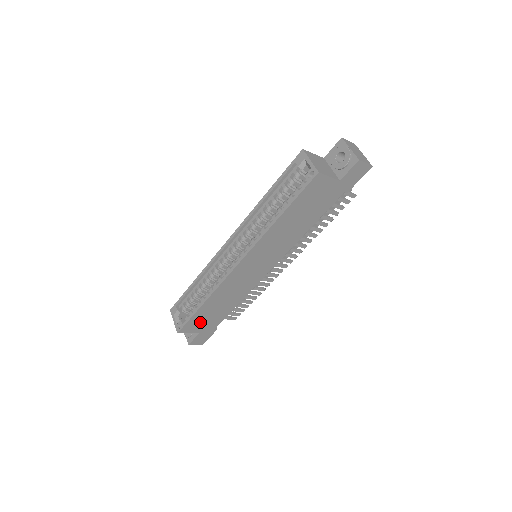
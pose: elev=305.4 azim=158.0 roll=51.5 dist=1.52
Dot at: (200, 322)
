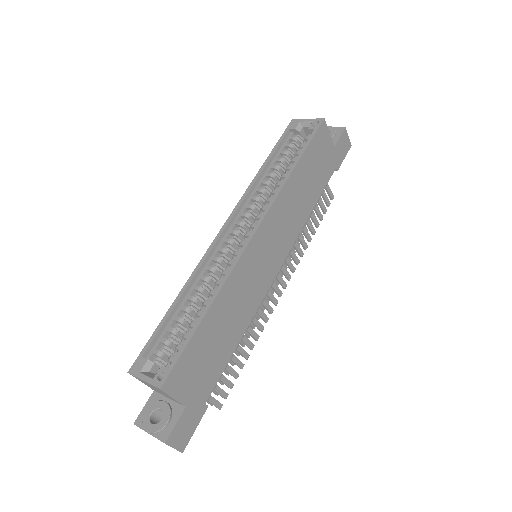
Dot at: (193, 368)
